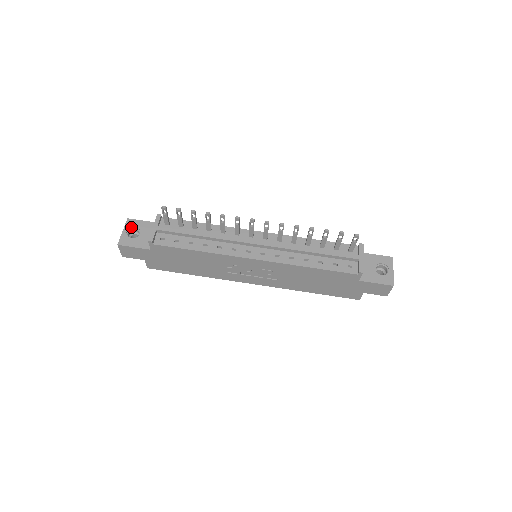
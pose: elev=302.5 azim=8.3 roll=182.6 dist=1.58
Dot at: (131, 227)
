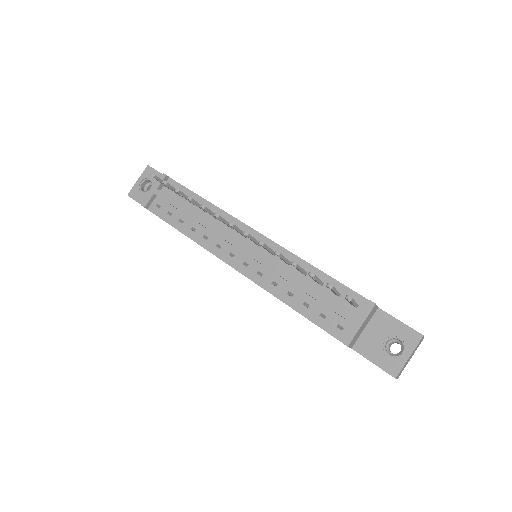
Dot at: (146, 177)
